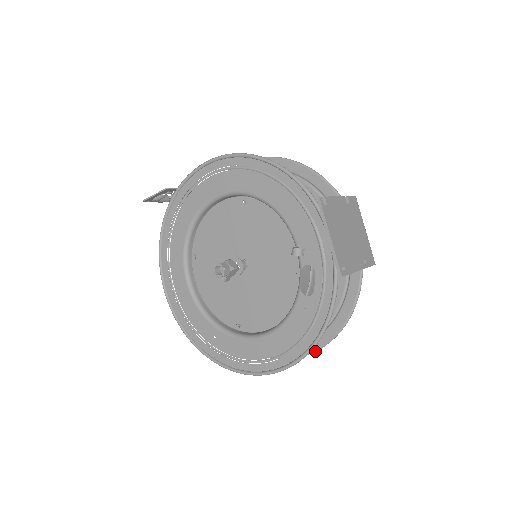
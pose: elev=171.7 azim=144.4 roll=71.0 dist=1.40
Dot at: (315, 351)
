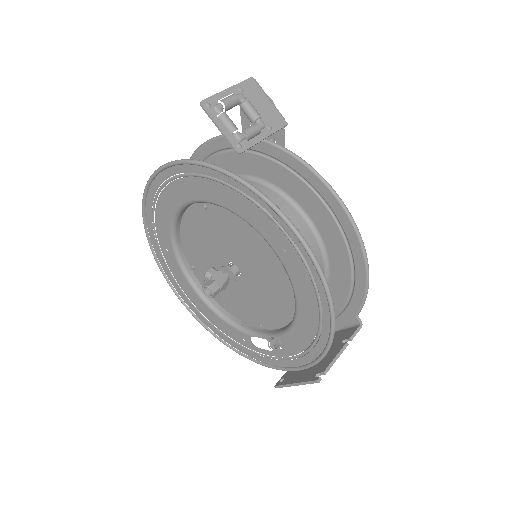
Dot at: occluded
